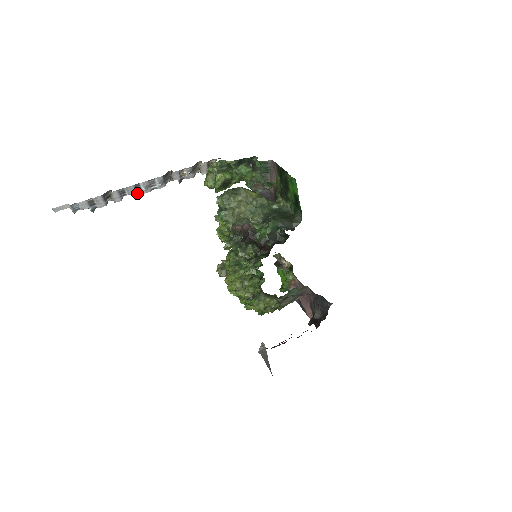
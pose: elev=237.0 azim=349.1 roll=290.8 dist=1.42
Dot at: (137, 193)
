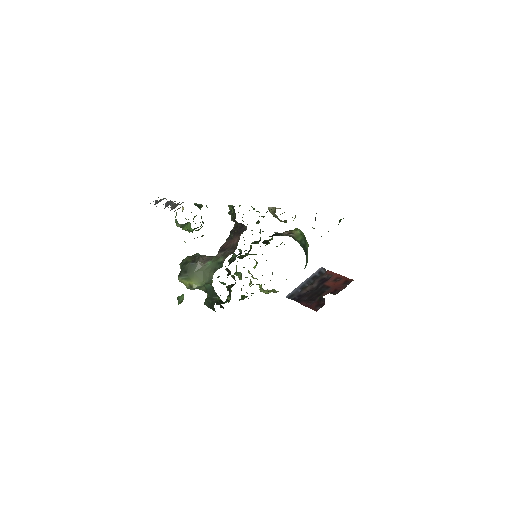
Dot at: occluded
